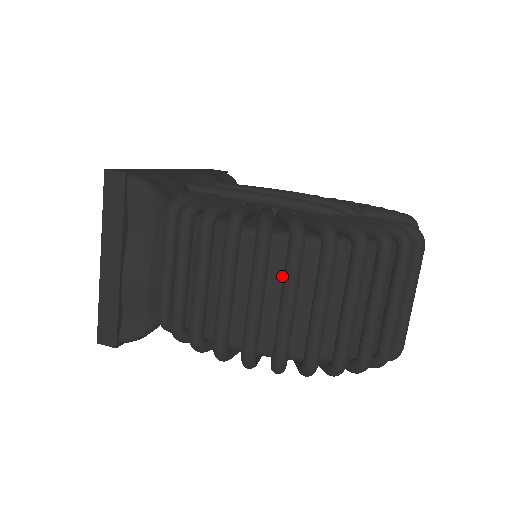
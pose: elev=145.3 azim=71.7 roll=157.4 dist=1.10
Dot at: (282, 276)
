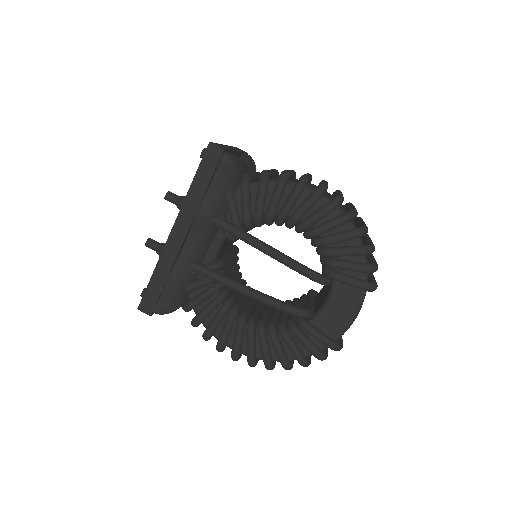
Dot at: occluded
